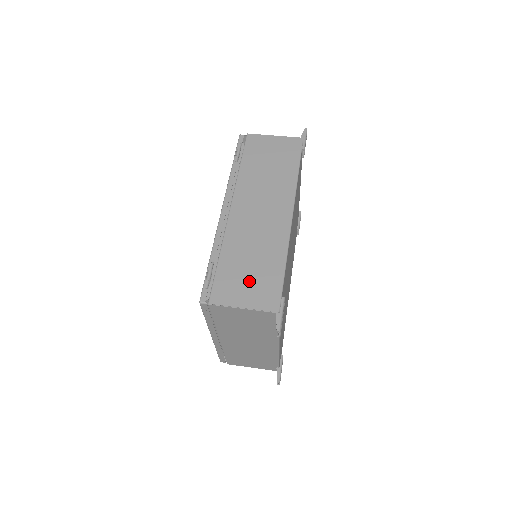
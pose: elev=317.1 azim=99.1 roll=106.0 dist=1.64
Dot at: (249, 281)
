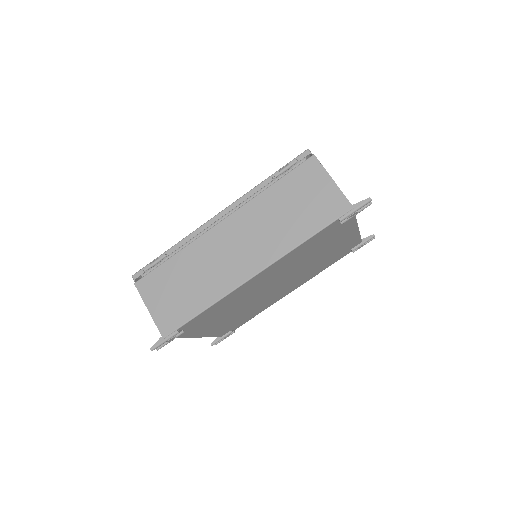
Dot at: (171, 295)
